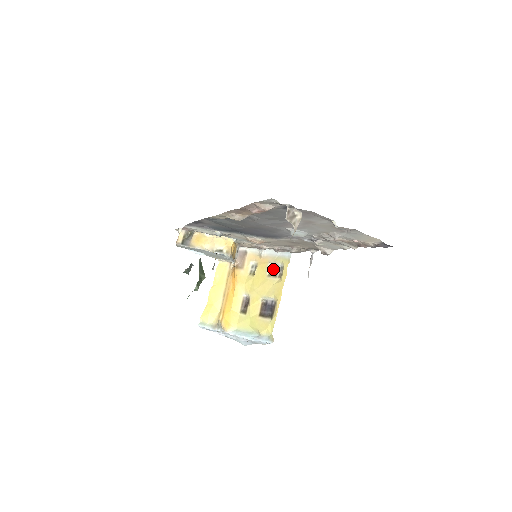
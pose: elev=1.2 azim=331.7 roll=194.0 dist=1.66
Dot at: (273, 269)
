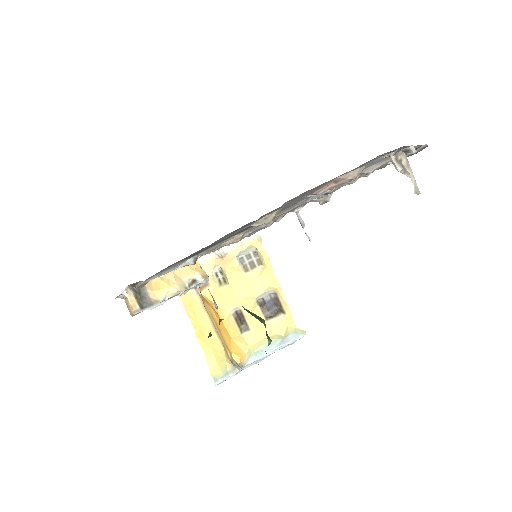
Dot at: (245, 261)
